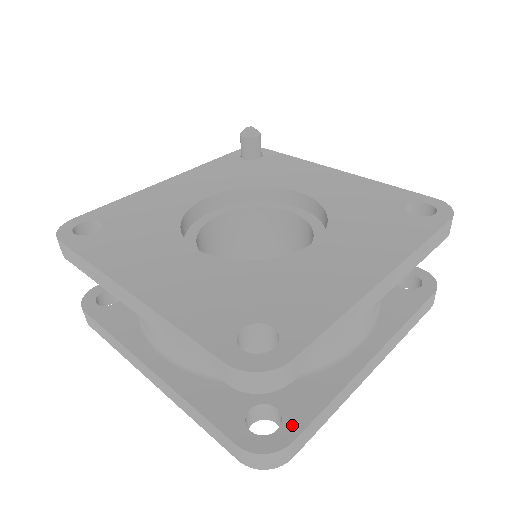
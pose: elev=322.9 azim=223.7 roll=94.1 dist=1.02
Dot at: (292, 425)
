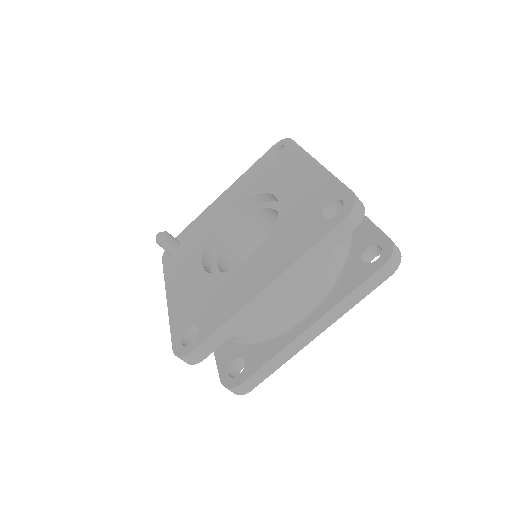
Dot at: (380, 239)
